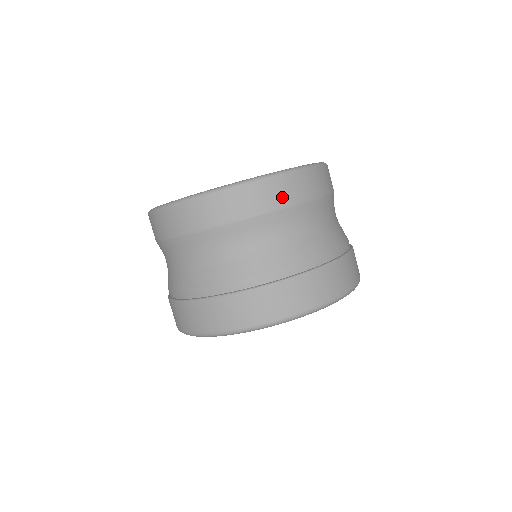
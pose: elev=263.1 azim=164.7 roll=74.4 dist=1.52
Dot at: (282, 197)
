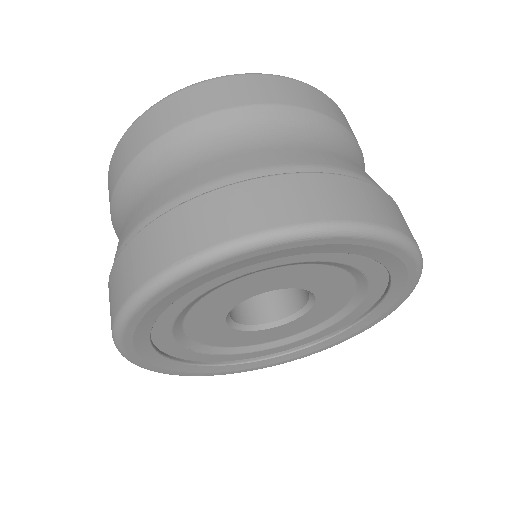
Dot at: (309, 100)
